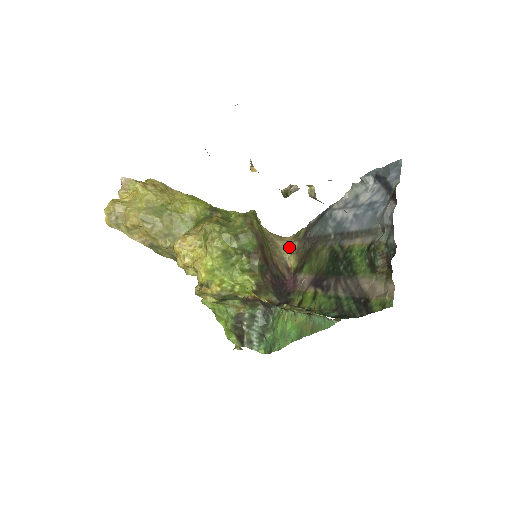
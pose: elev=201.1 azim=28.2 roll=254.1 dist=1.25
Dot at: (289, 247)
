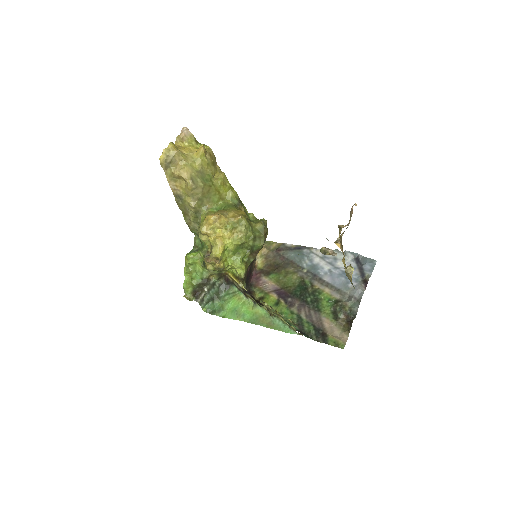
Dot at: (261, 250)
